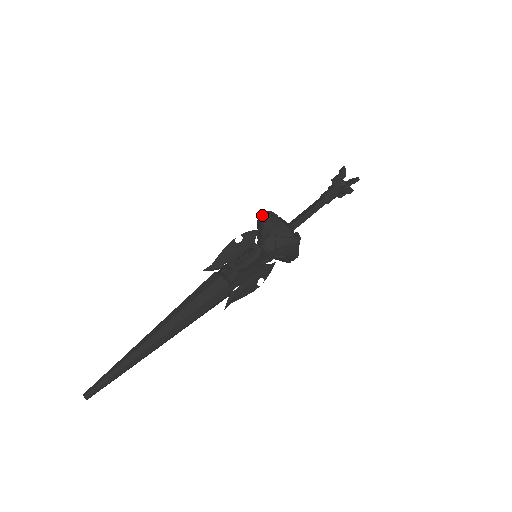
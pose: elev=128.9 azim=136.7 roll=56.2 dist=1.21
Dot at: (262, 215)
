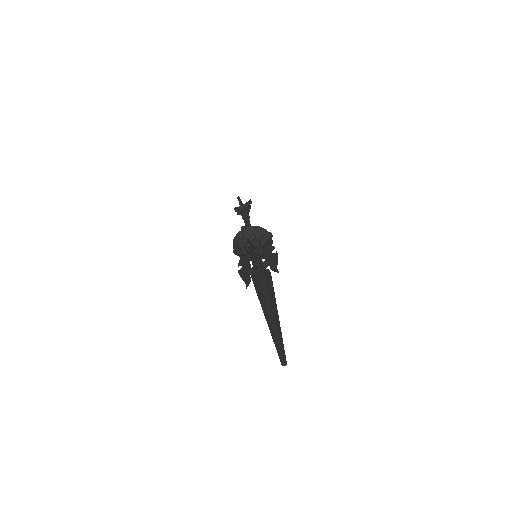
Dot at: (239, 231)
